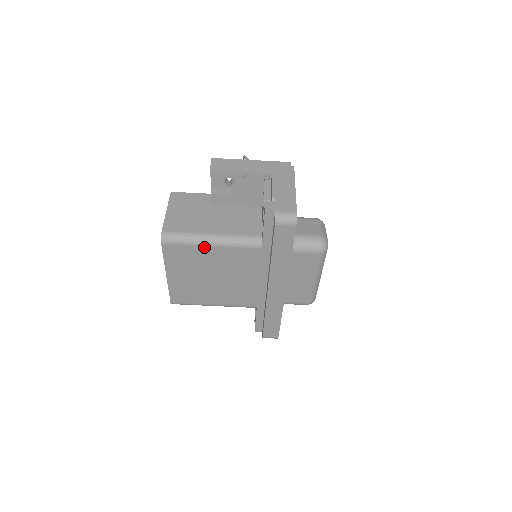
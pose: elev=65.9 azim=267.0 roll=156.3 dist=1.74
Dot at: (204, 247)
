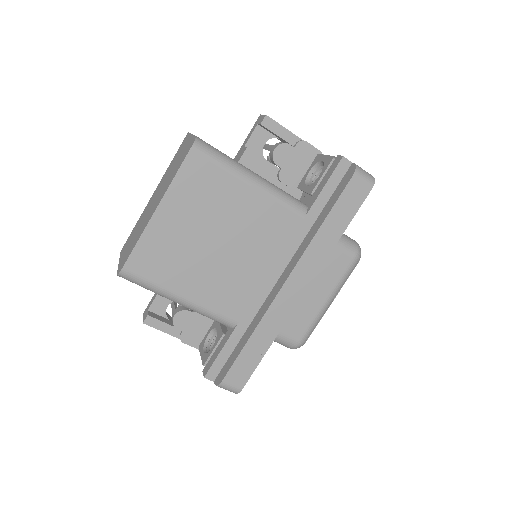
Dot at: (241, 182)
